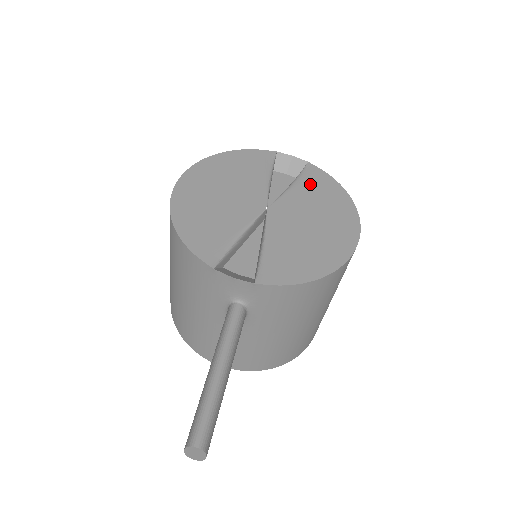
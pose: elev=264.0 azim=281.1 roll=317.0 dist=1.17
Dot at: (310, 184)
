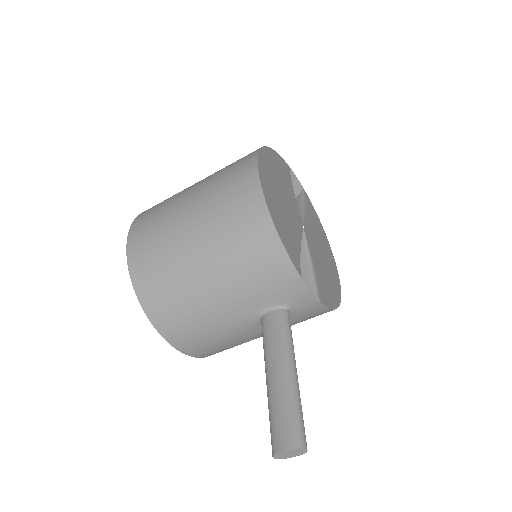
Dot at: (311, 213)
